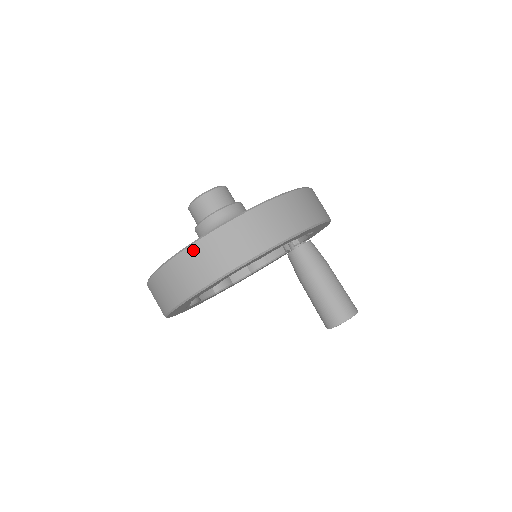
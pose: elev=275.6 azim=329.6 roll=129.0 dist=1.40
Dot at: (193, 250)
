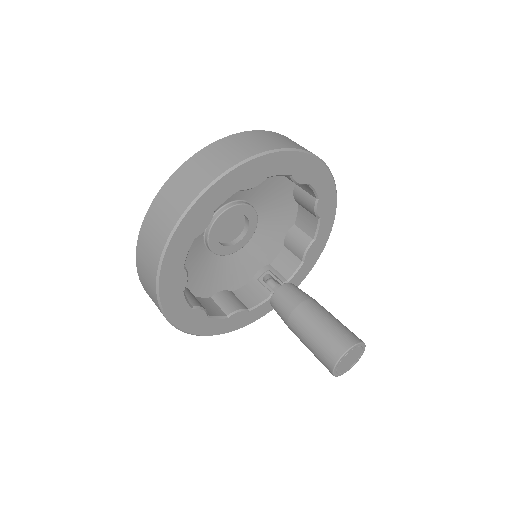
Dot at: (247, 134)
